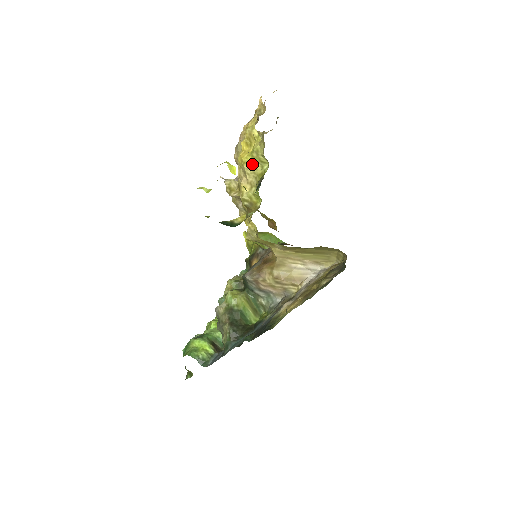
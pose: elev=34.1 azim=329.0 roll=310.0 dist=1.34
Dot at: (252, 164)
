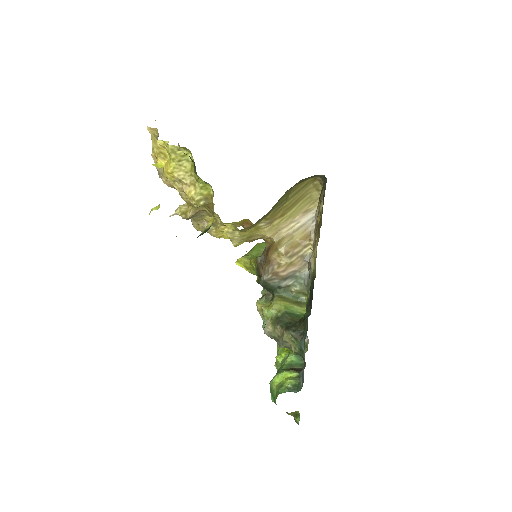
Dot at: (178, 167)
